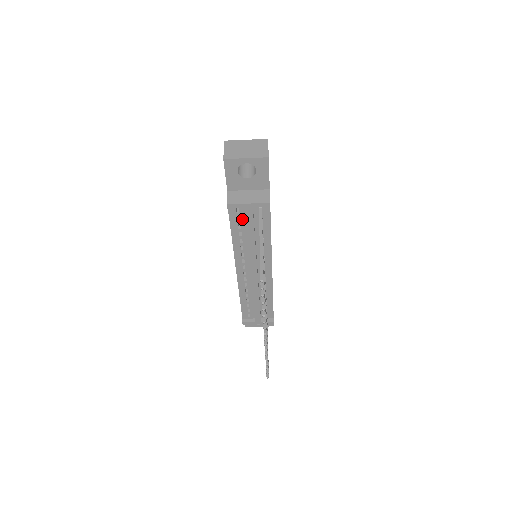
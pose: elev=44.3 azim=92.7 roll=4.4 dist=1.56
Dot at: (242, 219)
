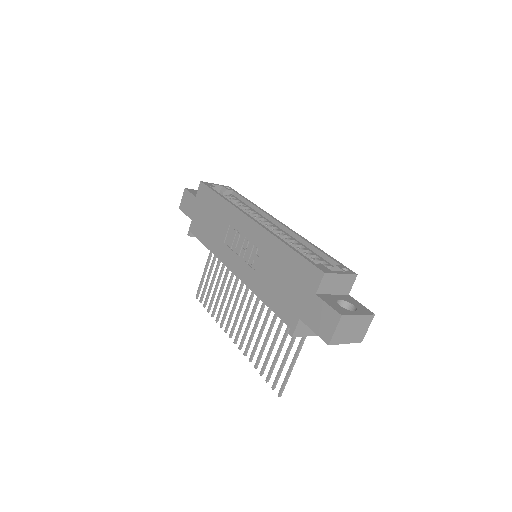
Dot at: occluded
